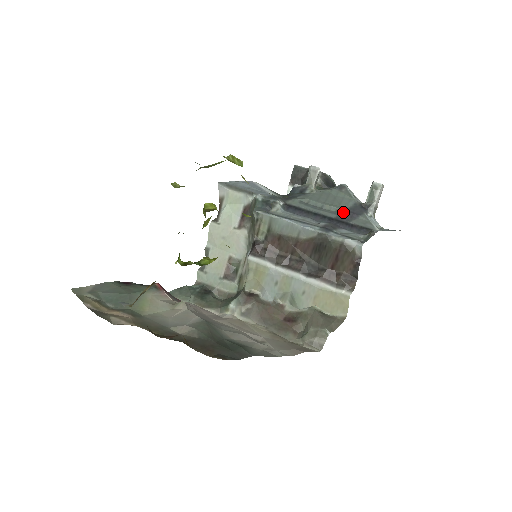
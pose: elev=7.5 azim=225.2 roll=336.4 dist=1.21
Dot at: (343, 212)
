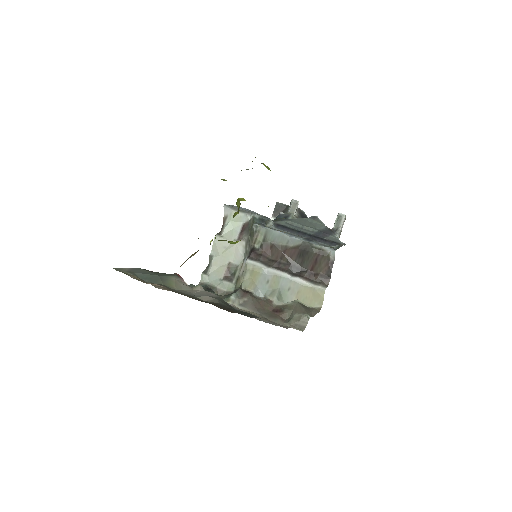
Dot at: (318, 232)
